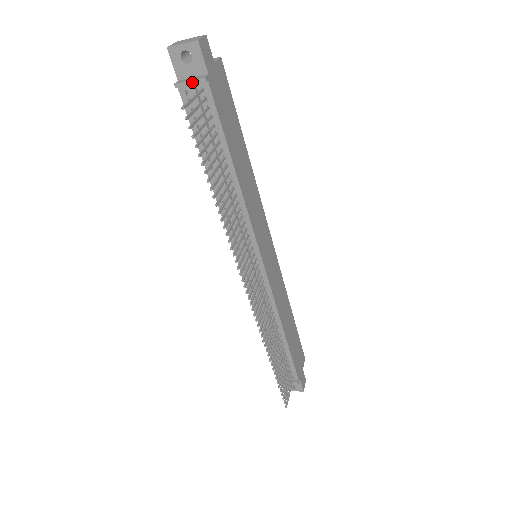
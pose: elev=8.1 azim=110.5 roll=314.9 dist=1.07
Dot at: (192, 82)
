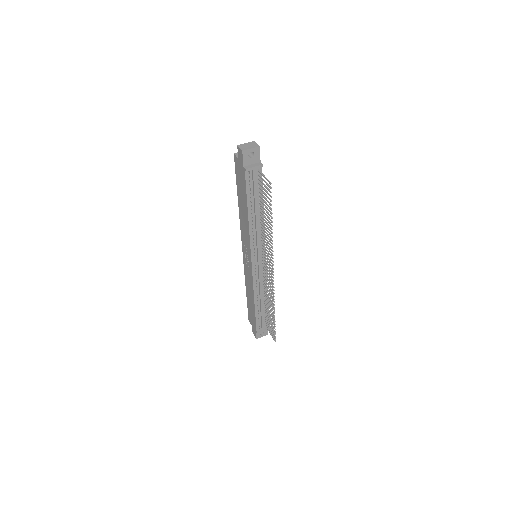
Dot at: (256, 167)
